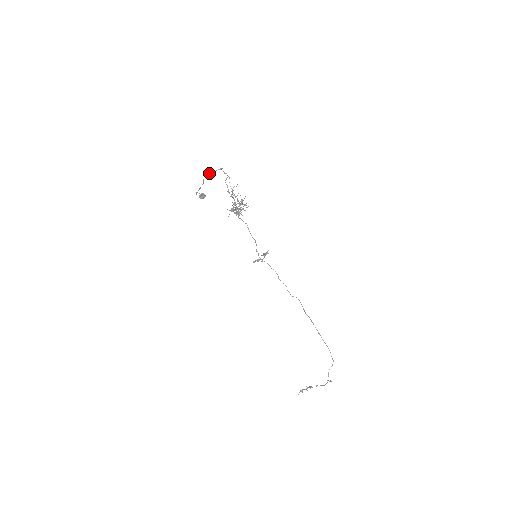
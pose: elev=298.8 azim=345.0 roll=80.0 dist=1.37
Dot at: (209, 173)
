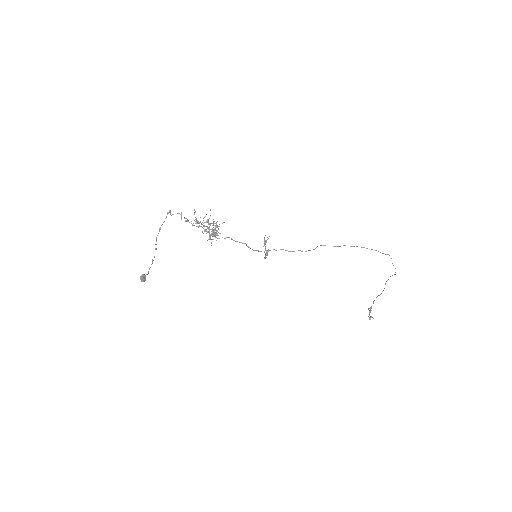
Dot at: (159, 230)
